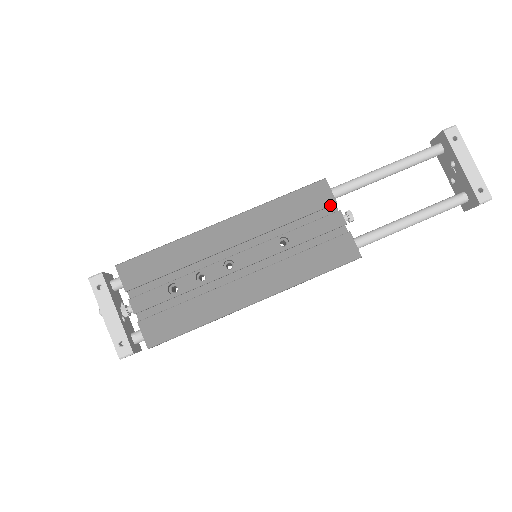
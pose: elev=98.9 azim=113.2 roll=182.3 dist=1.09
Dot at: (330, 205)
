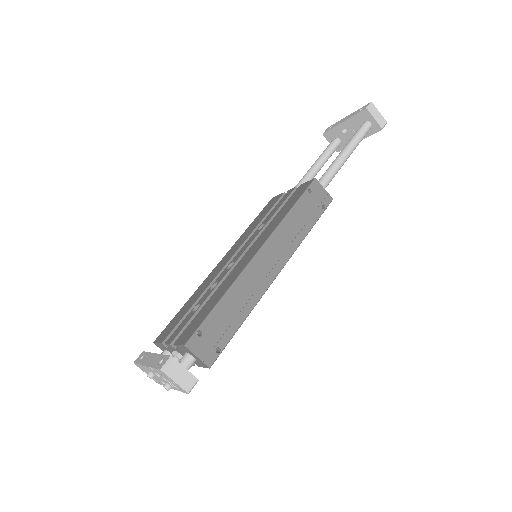
Dot at: (281, 196)
